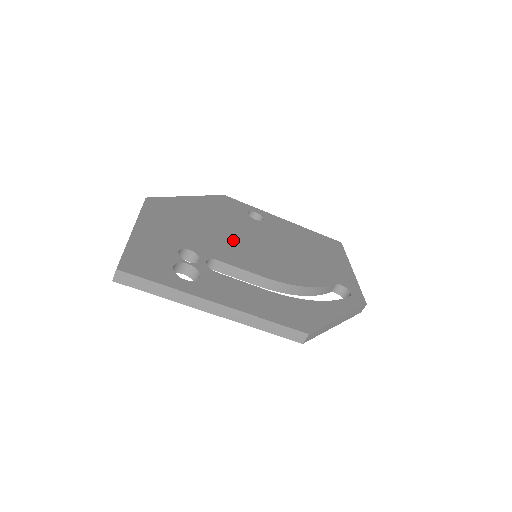
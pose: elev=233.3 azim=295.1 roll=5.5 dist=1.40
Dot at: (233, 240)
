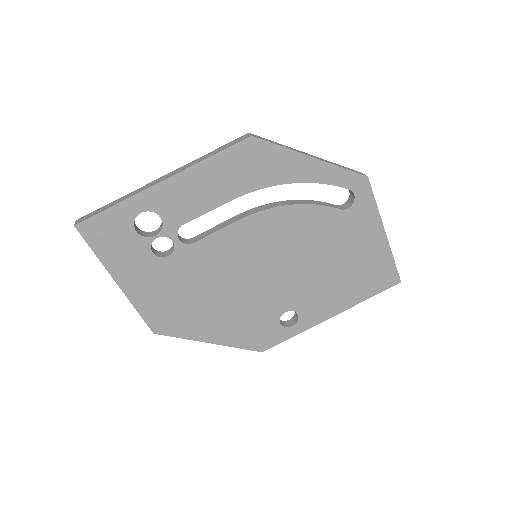
Dot at: occluded
